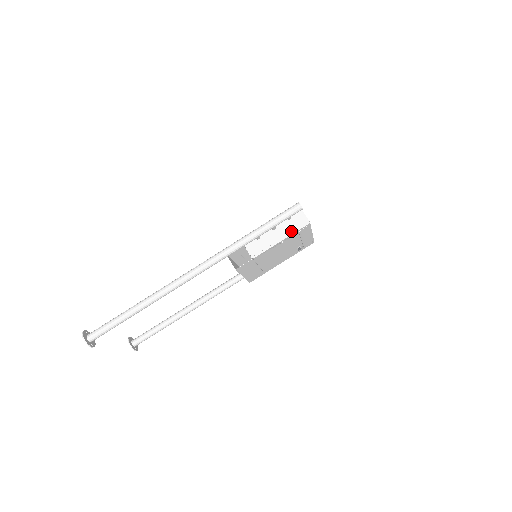
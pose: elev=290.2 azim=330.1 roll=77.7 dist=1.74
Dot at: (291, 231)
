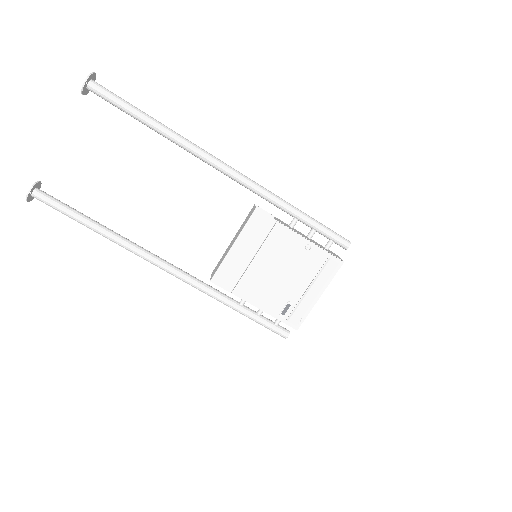
Dot at: (324, 249)
